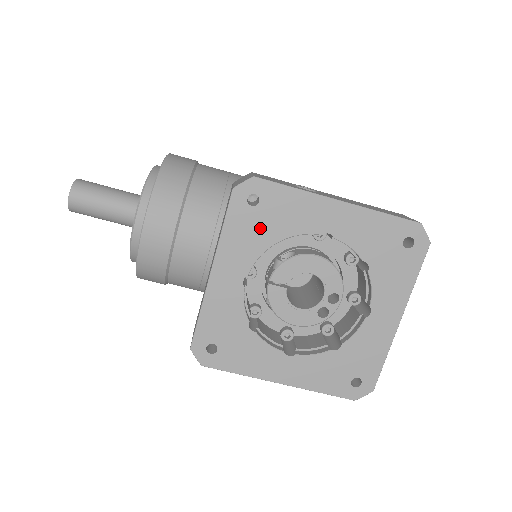
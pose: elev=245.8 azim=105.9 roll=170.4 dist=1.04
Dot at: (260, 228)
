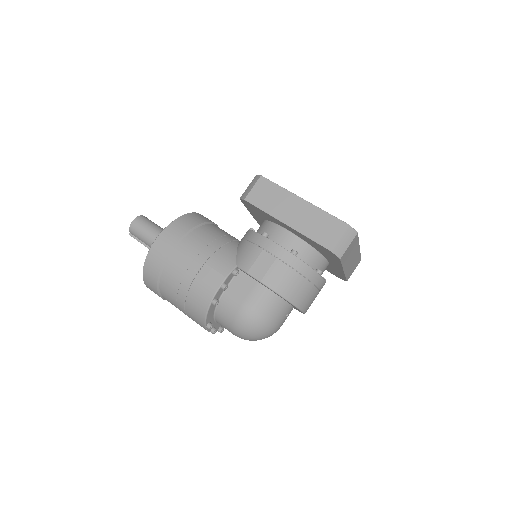
Dot at: occluded
